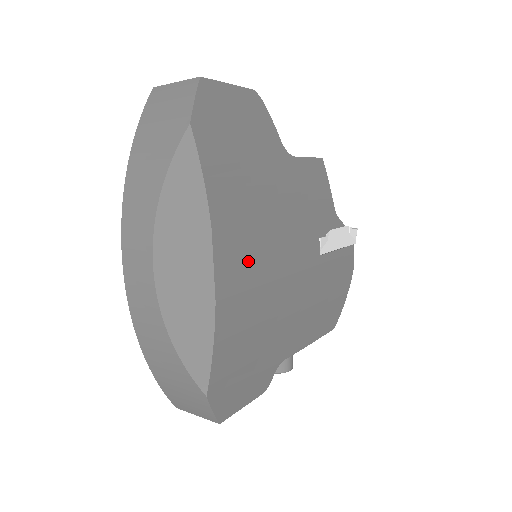
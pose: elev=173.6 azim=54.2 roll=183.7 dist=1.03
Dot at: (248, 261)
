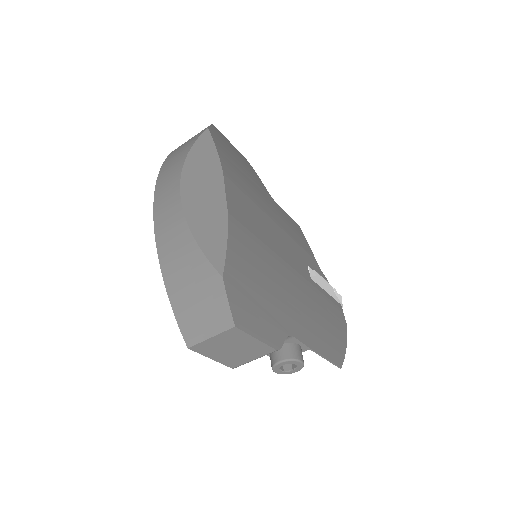
Dot at: (251, 217)
